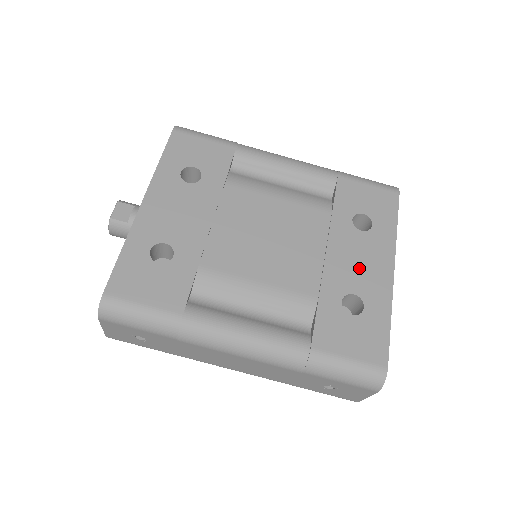
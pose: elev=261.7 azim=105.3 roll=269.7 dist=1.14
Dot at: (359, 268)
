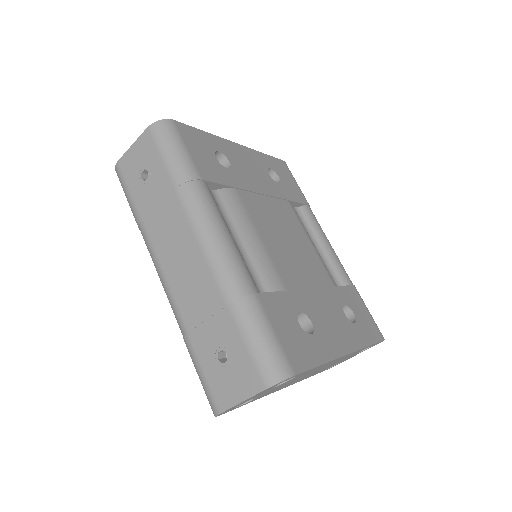
Dot at: (327, 321)
